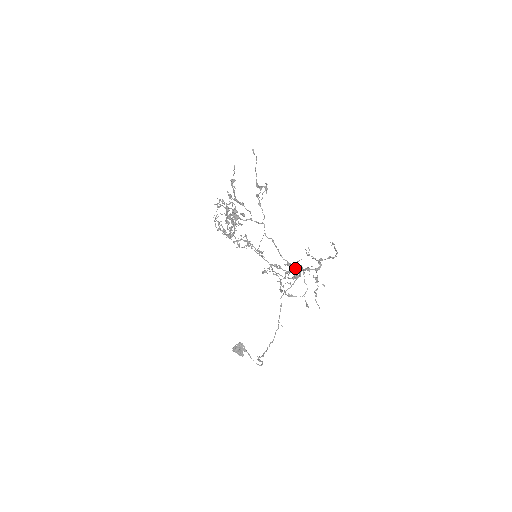
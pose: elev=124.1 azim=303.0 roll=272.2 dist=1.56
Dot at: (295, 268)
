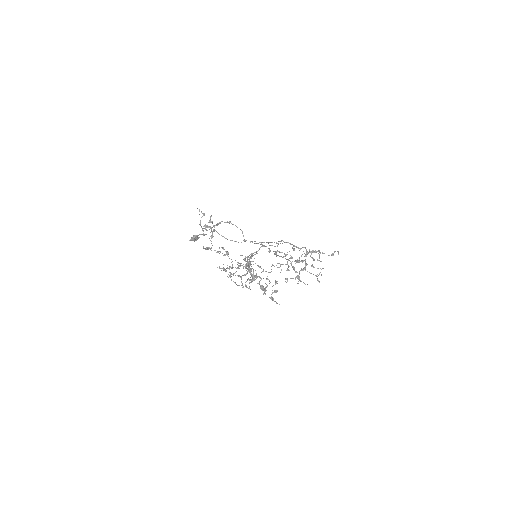
Dot at: occluded
